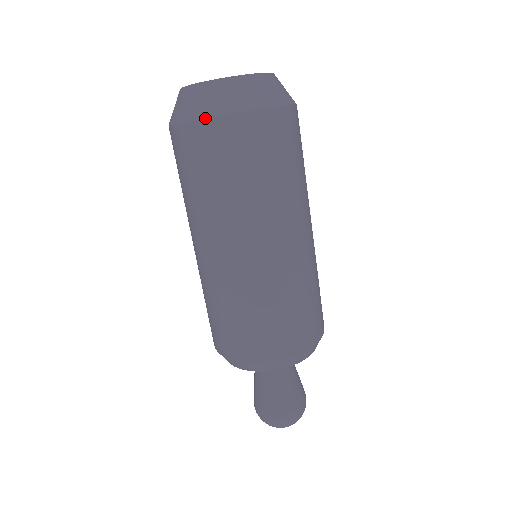
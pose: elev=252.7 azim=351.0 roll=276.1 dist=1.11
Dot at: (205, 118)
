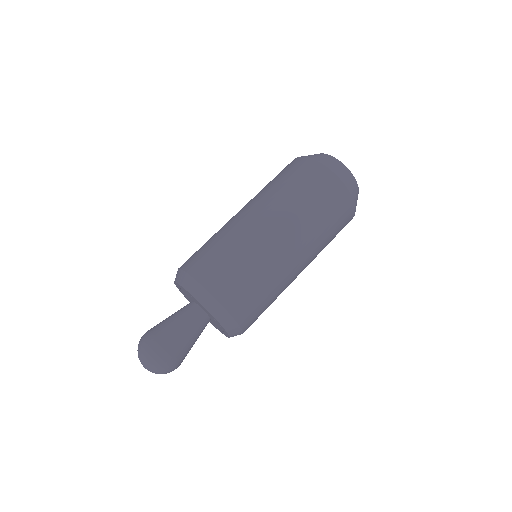
Dot at: (330, 169)
